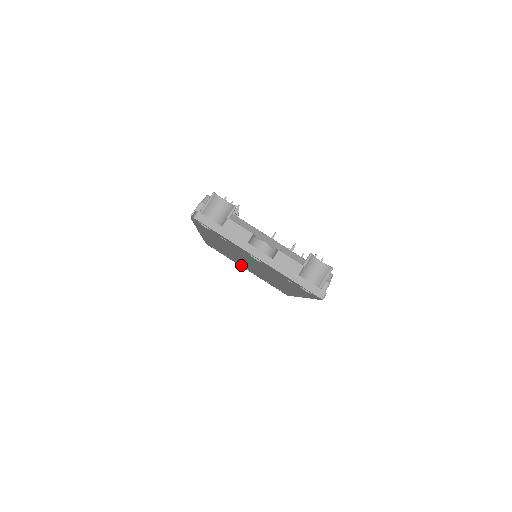
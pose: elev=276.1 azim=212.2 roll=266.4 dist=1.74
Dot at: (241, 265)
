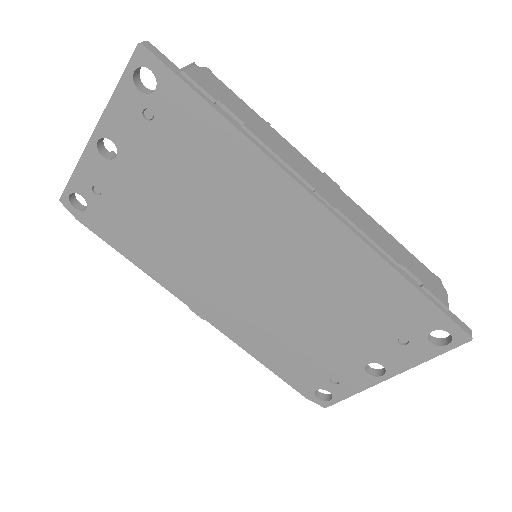
Dot at: (353, 366)
